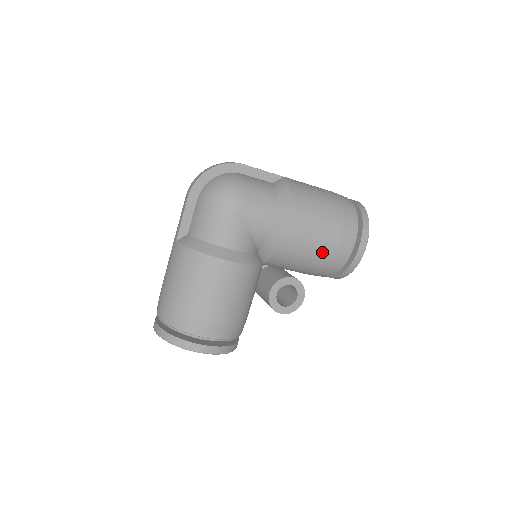
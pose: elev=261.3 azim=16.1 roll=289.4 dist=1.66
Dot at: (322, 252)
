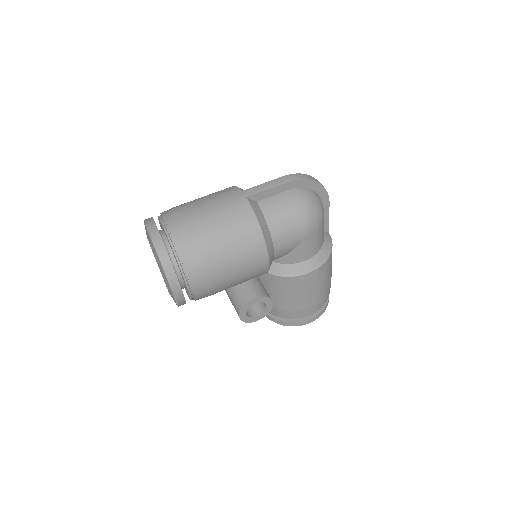
Dot at: (298, 303)
